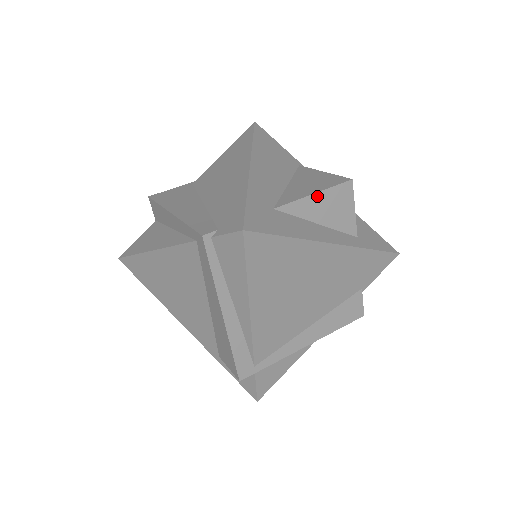
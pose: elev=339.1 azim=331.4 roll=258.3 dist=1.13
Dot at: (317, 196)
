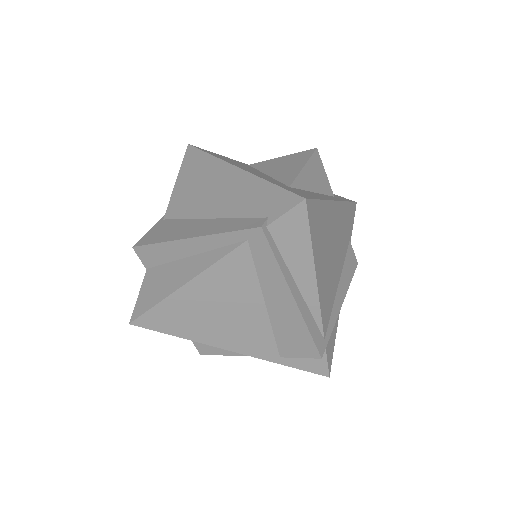
Dot at: (306, 168)
